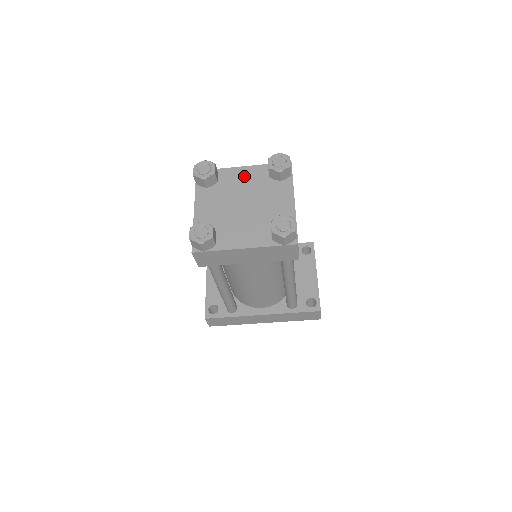
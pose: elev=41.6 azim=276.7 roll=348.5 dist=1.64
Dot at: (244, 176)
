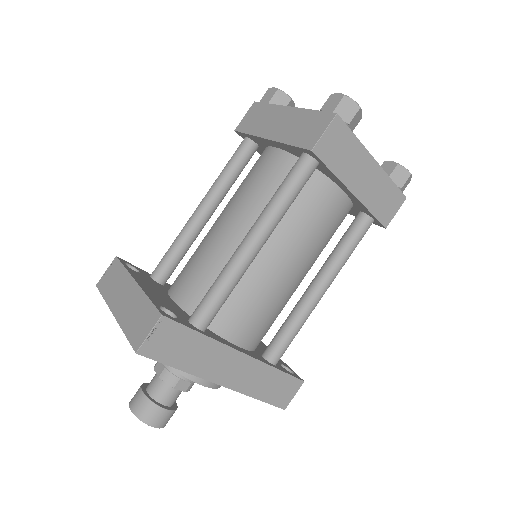
Dot at: occluded
